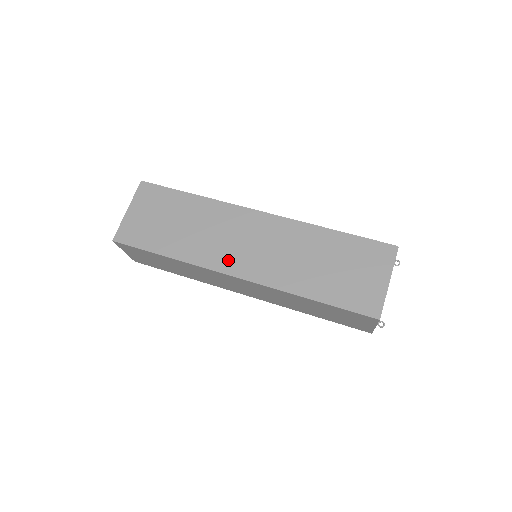
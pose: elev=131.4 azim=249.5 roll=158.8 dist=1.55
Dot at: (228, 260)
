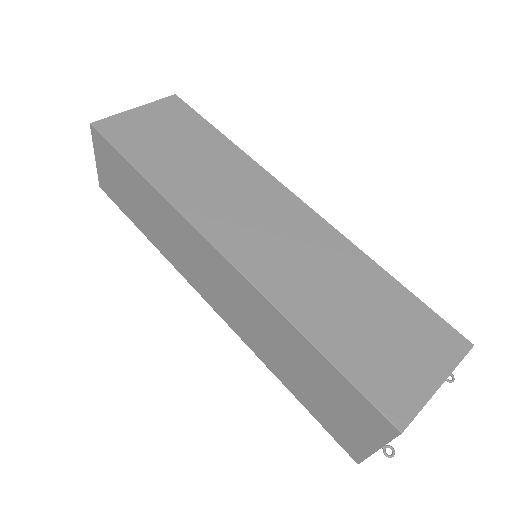
Dot at: (220, 223)
